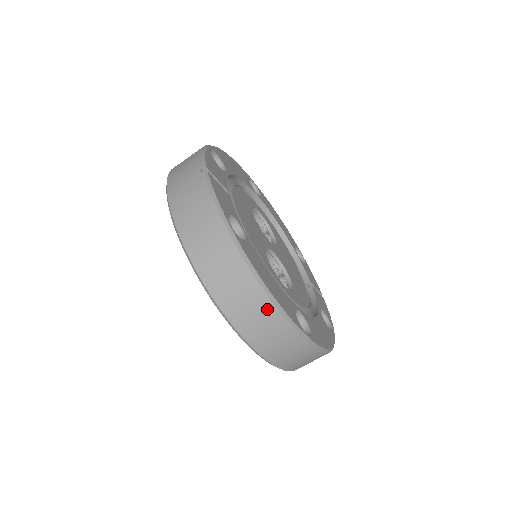
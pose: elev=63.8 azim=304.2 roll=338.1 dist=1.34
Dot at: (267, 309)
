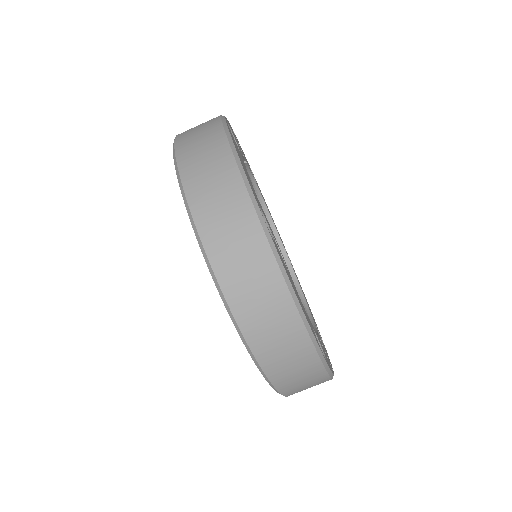
Dot at: (224, 159)
